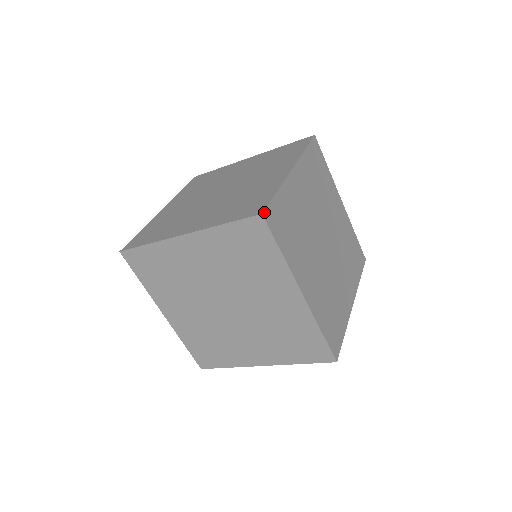
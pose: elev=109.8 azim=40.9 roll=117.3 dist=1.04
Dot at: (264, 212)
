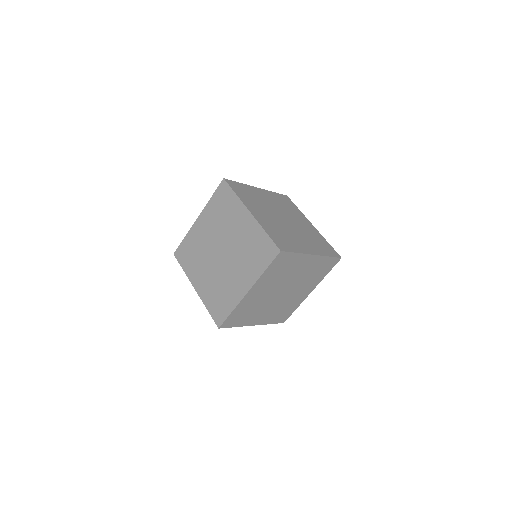
Dot at: (279, 249)
